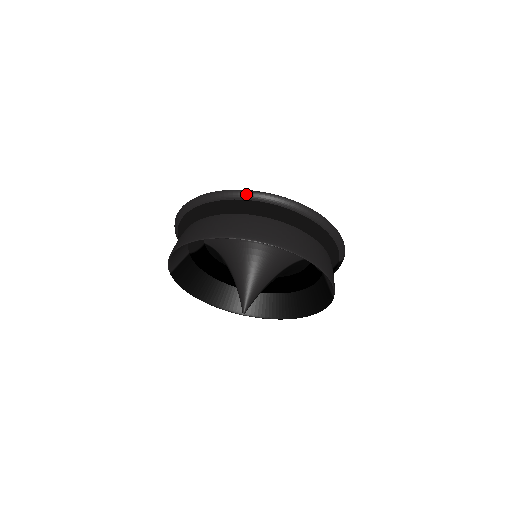
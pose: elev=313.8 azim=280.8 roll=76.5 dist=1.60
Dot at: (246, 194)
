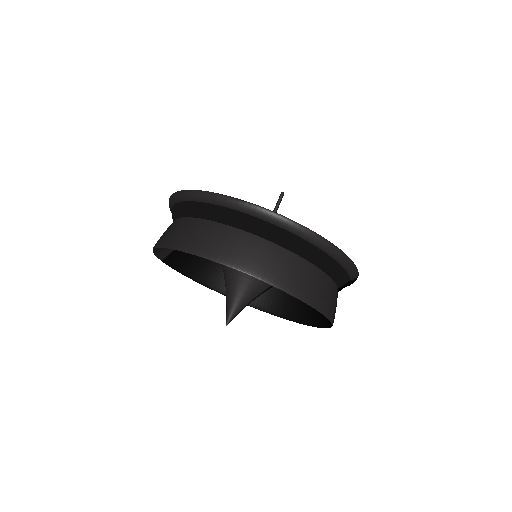
Dot at: (229, 202)
